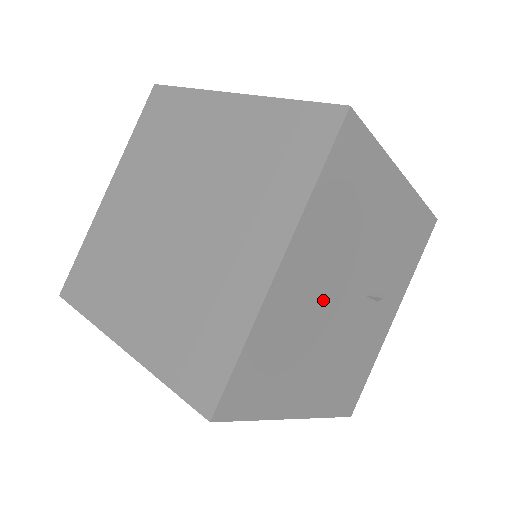
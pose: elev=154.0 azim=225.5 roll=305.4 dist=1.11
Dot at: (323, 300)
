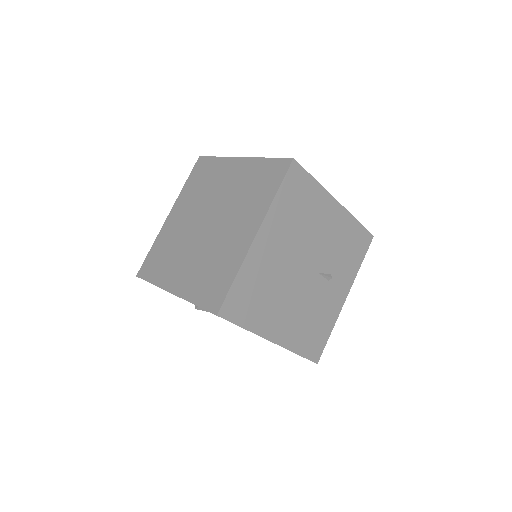
Dot at: (286, 266)
